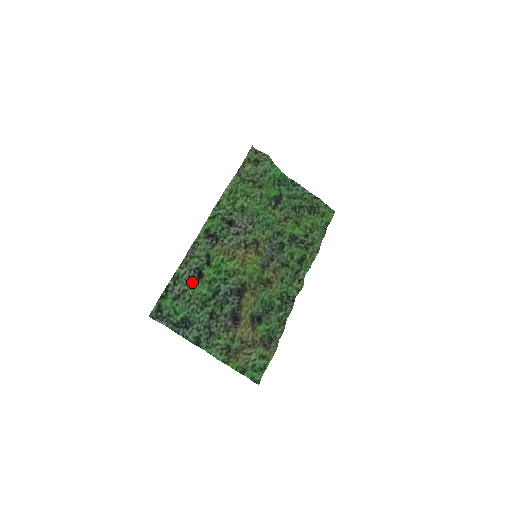
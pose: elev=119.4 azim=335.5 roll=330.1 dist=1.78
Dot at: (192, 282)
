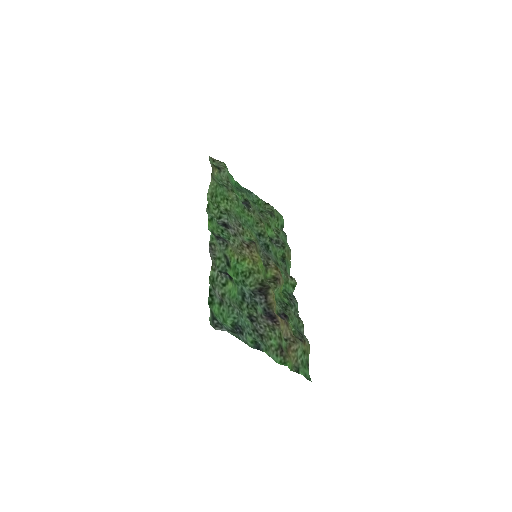
Dot at: (227, 284)
